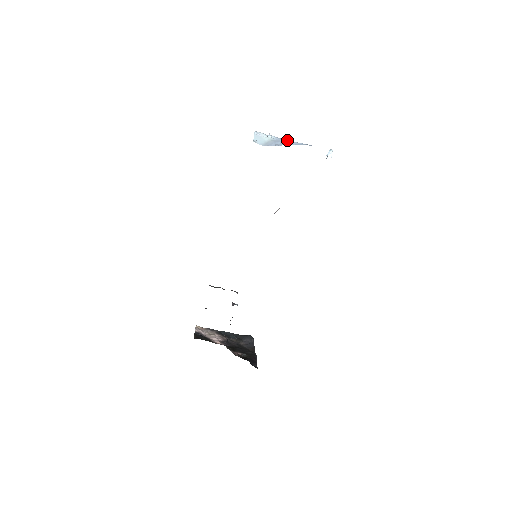
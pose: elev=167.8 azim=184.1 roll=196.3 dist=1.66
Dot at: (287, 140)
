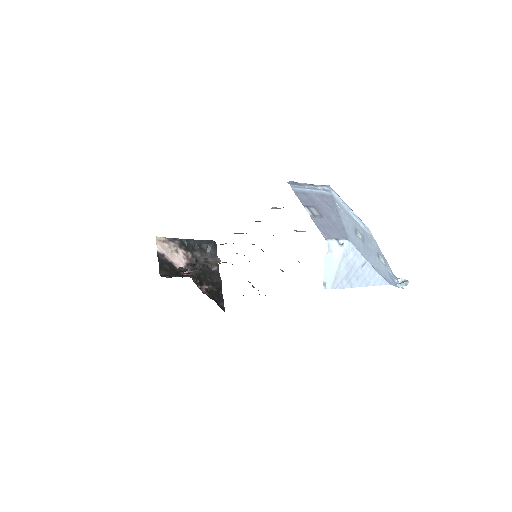
Dot at: (362, 260)
